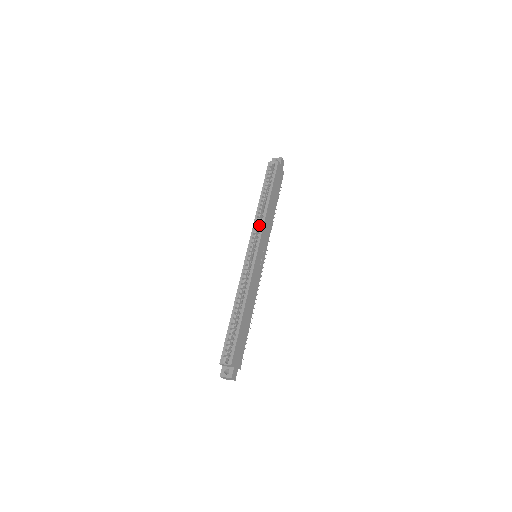
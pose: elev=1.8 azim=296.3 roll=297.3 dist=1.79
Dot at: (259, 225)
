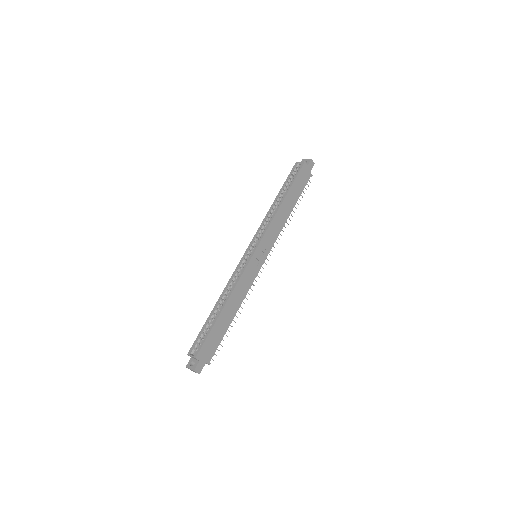
Dot at: occluded
